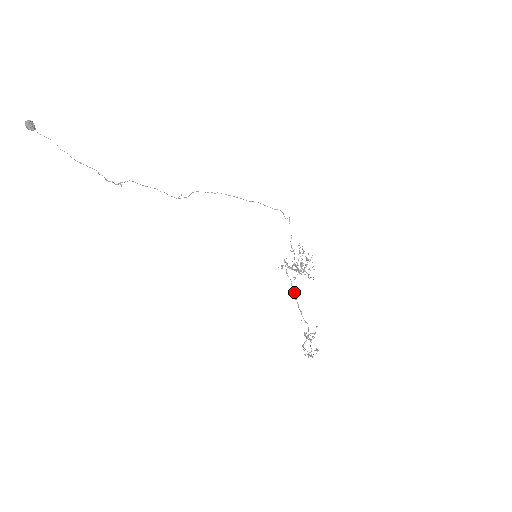
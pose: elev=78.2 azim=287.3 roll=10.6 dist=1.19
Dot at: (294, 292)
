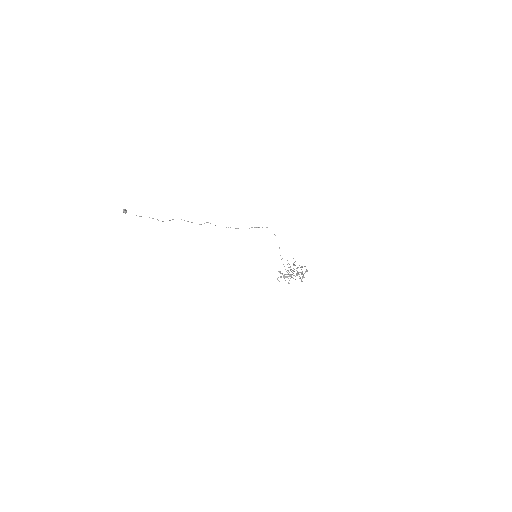
Dot at: occluded
